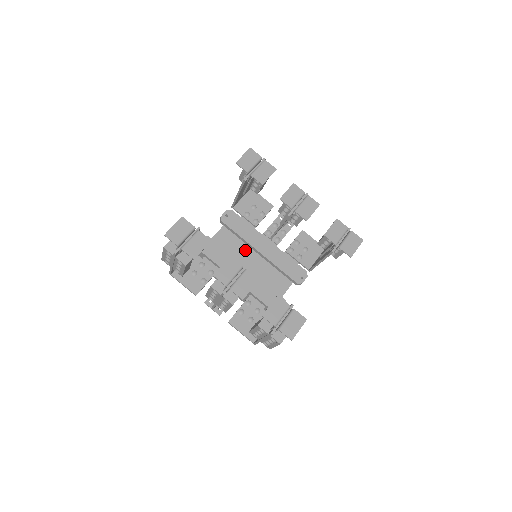
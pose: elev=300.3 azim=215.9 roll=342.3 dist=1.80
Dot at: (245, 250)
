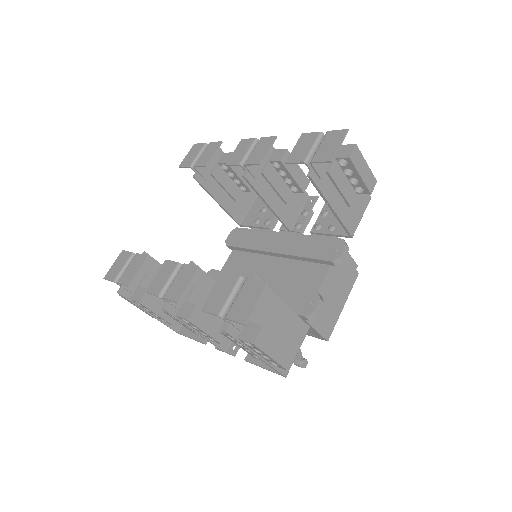
Dot at: (260, 261)
